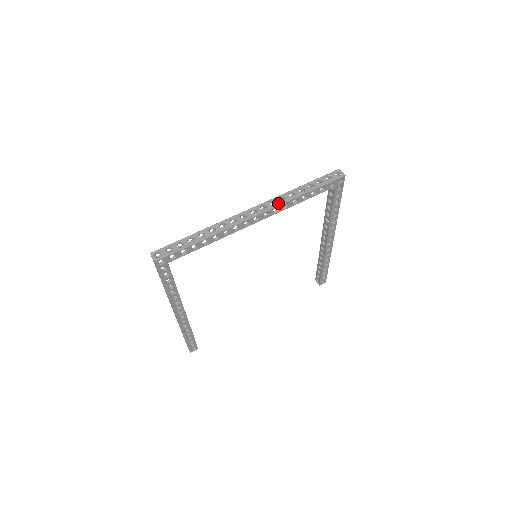
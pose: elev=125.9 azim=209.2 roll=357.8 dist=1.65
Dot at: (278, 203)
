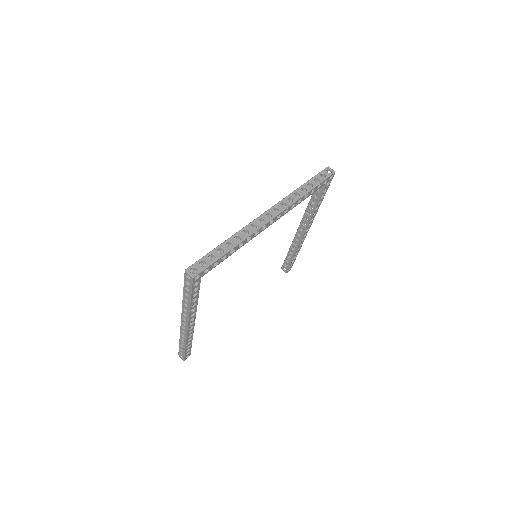
Dot at: (288, 204)
